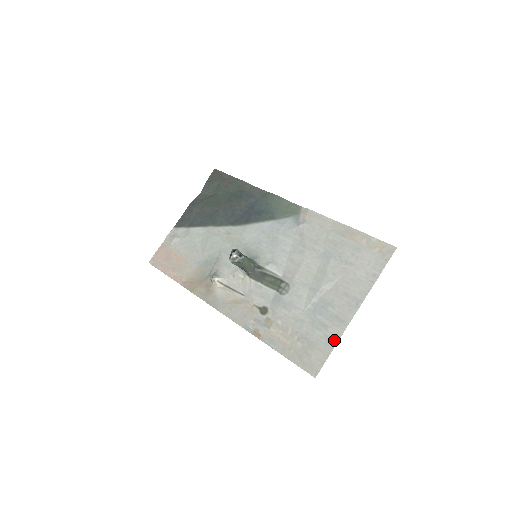
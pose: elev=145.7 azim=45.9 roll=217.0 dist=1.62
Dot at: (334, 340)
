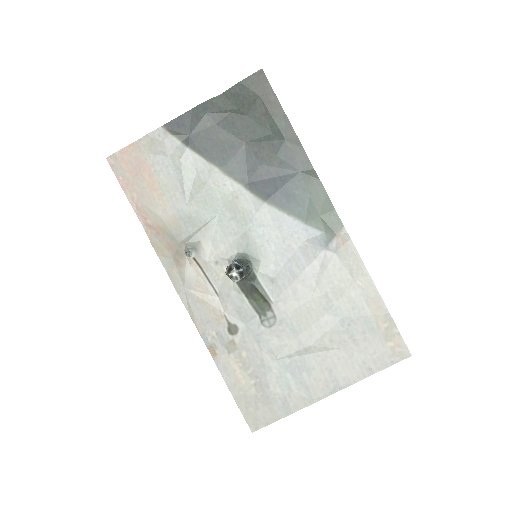
Dot at: (291, 409)
